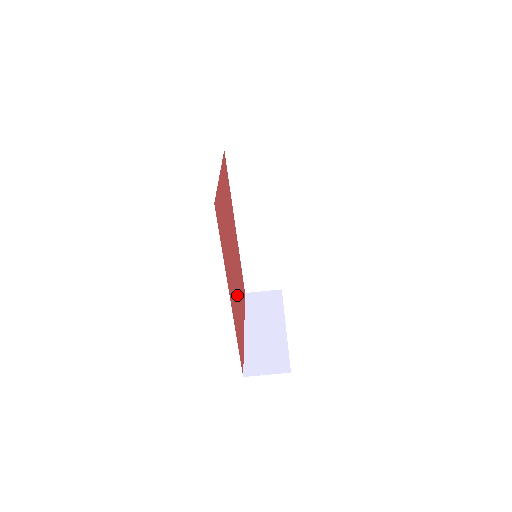
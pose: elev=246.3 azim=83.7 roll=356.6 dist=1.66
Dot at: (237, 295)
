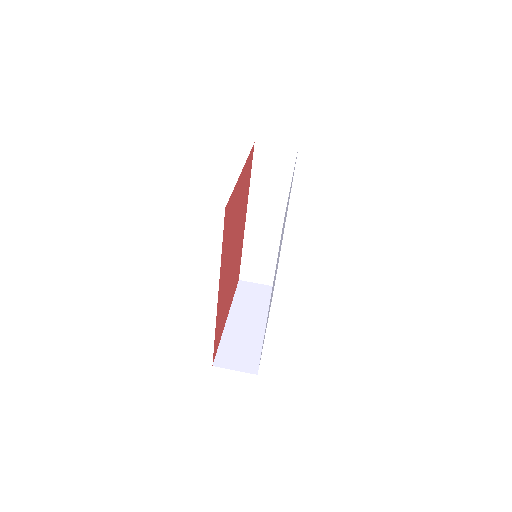
Dot at: (228, 287)
